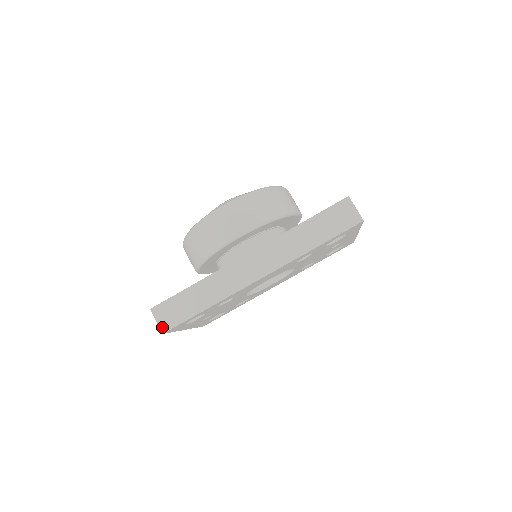
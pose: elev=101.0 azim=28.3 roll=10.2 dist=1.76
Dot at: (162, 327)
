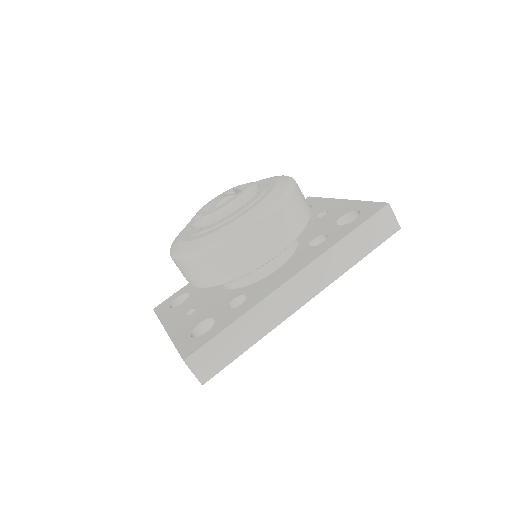
Dot at: (201, 378)
